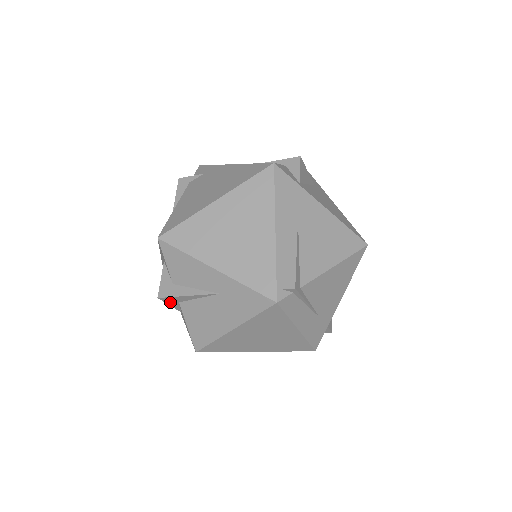
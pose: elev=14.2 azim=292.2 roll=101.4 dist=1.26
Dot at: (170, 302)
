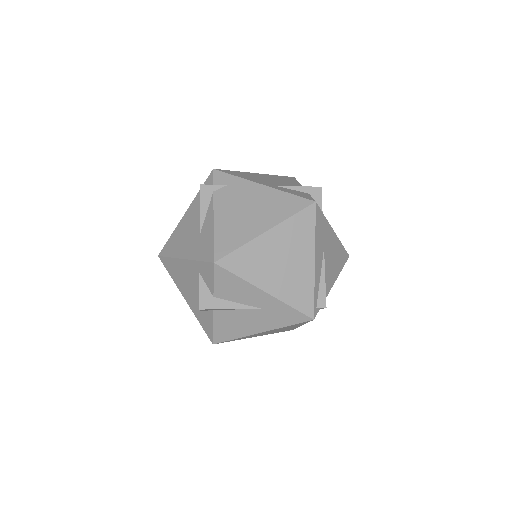
Dot at: occluded
